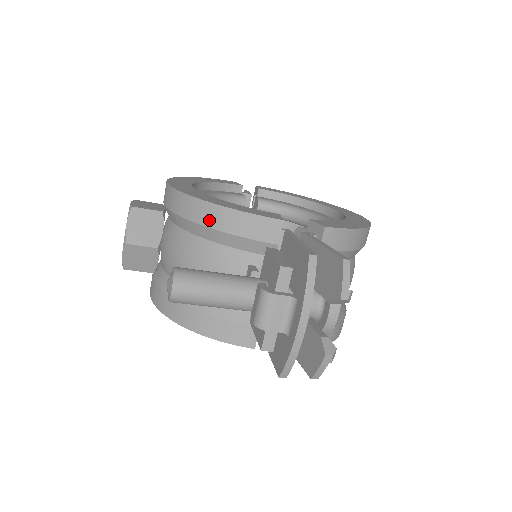
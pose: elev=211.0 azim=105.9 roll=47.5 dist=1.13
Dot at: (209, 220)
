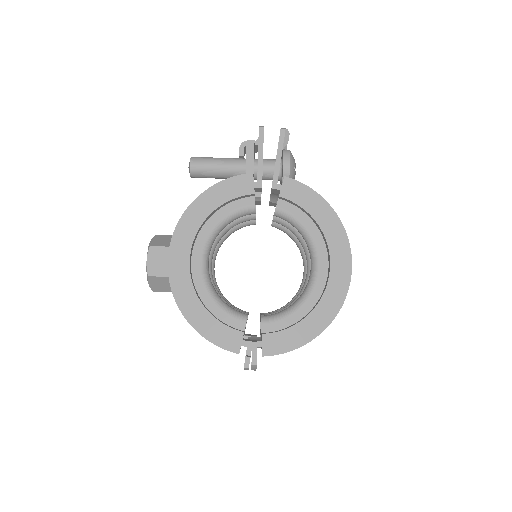
Dot at: occluded
